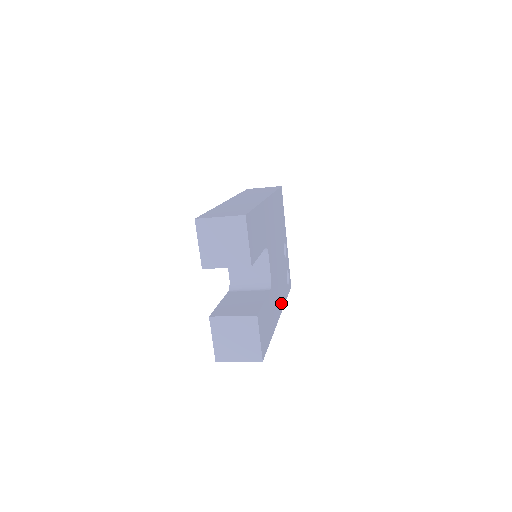
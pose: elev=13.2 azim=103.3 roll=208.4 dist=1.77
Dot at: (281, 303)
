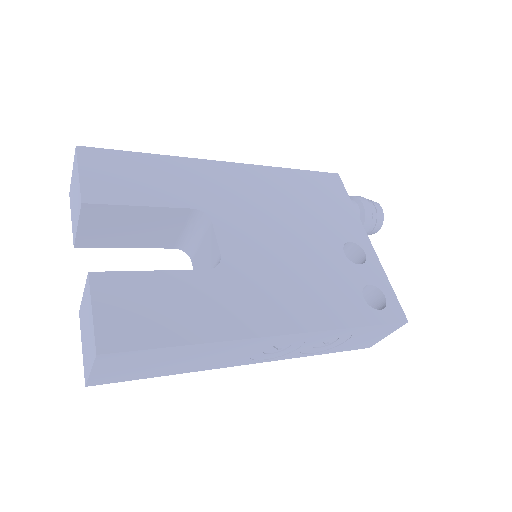
Dot at: (304, 318)
